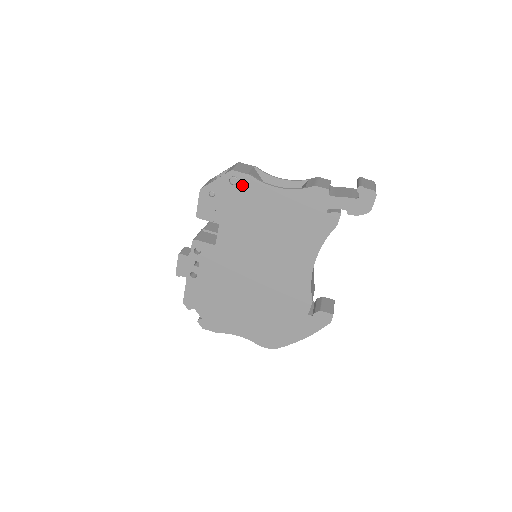
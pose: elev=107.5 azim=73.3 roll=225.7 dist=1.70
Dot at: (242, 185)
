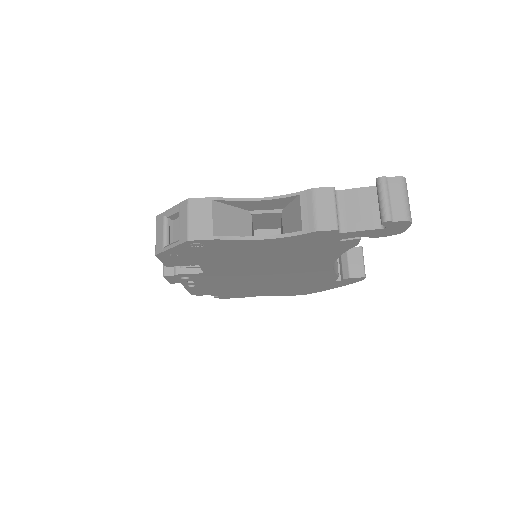
Dot at: (210, 245)
